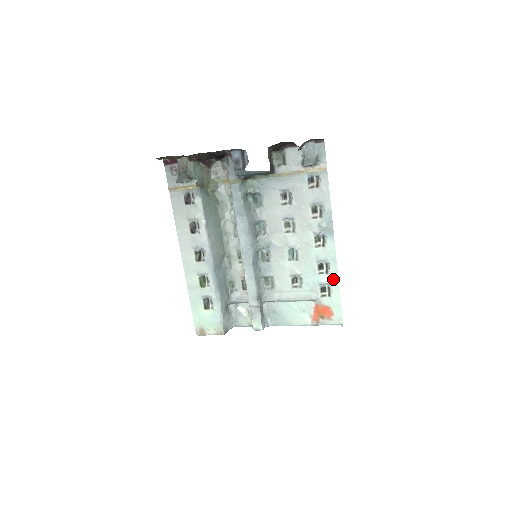
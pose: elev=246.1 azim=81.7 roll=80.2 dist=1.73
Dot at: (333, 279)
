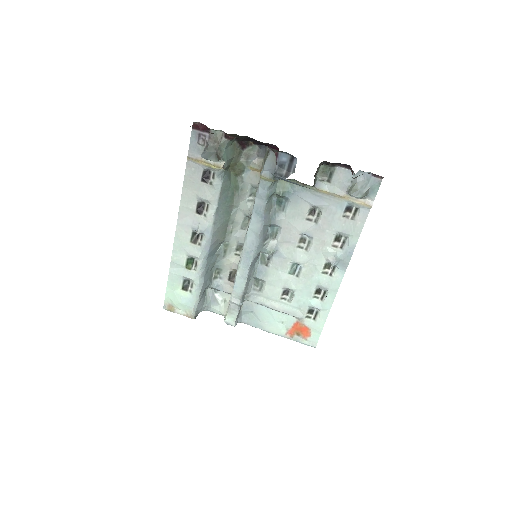
Dot at: (325, 307)
